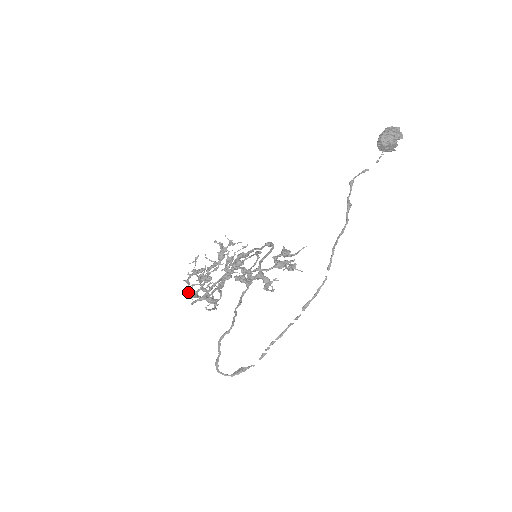
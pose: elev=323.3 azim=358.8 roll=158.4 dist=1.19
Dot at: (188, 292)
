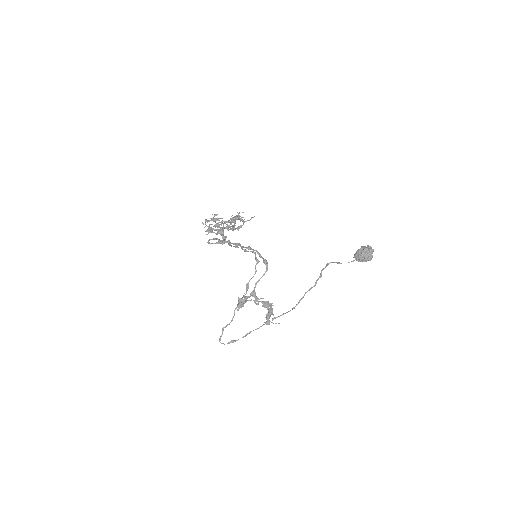
Dot at: (206, 225)
